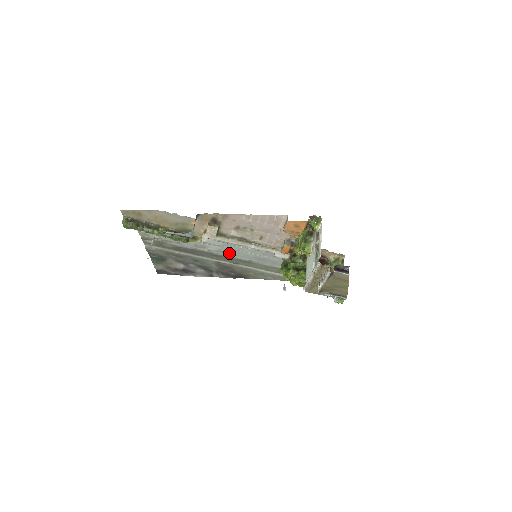
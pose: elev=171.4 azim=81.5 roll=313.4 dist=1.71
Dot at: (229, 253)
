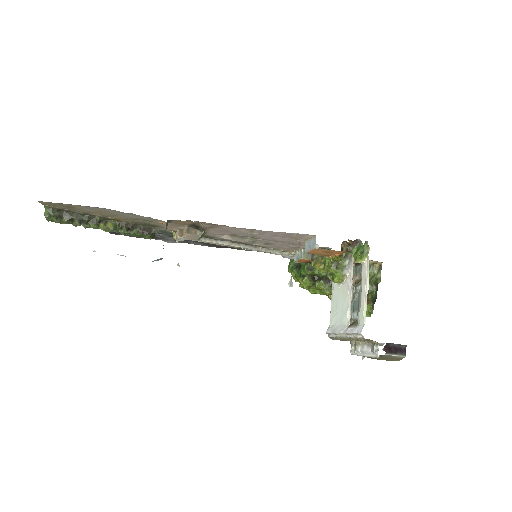
Dot at: occluded
